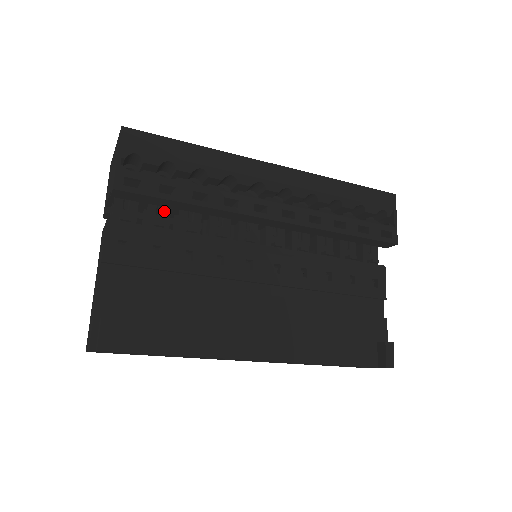
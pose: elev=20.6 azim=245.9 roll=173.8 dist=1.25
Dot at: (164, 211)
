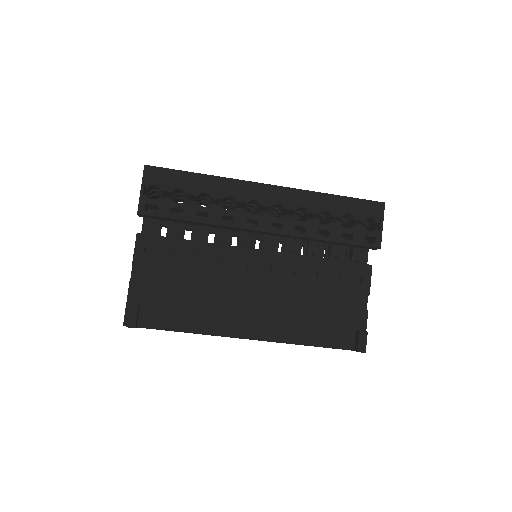
Dot at: (180, 224)
